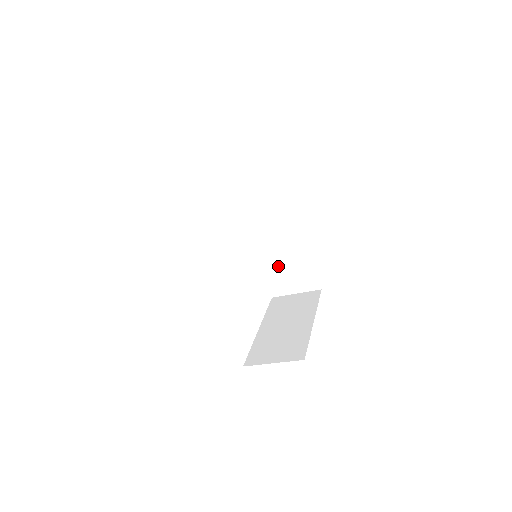
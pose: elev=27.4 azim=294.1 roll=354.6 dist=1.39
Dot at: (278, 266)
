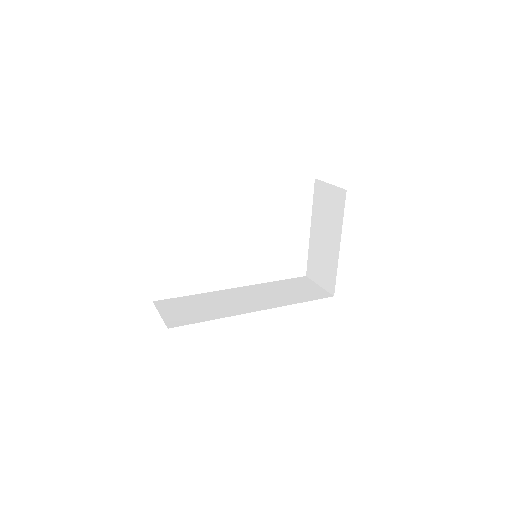
Dot at: occluded
